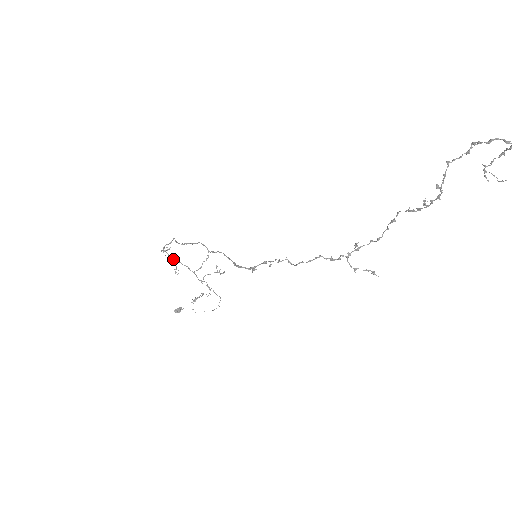
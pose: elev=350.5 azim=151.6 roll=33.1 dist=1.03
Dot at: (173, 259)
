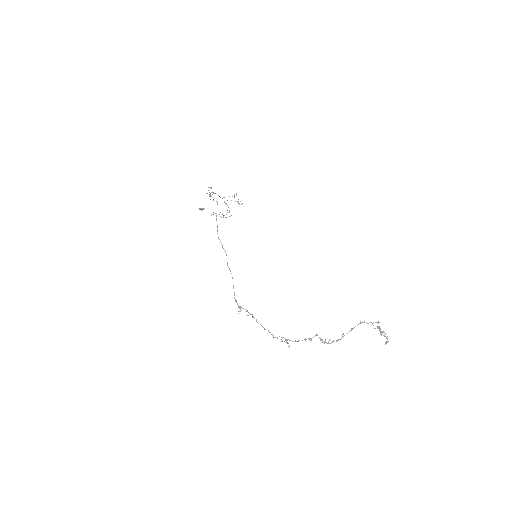
Dot at: (212, 192)
